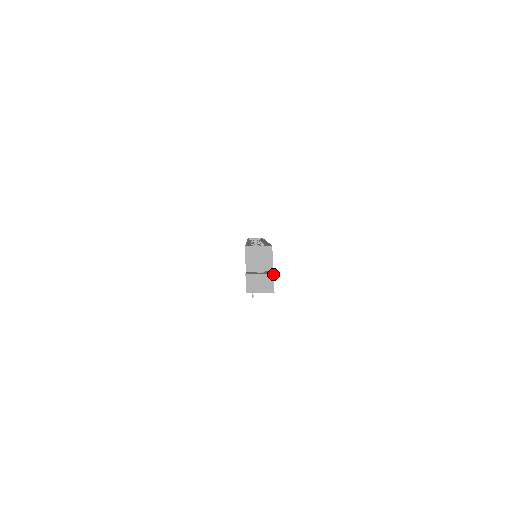
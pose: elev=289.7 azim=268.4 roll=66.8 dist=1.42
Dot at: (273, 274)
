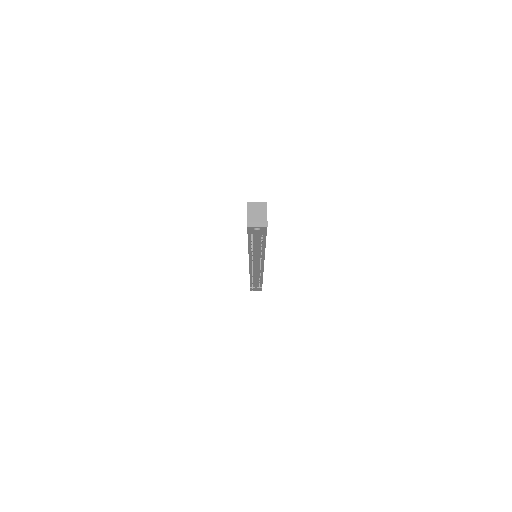
Dot at: occluded
